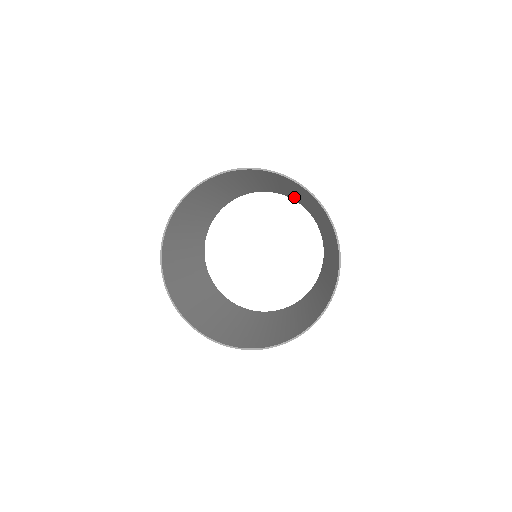
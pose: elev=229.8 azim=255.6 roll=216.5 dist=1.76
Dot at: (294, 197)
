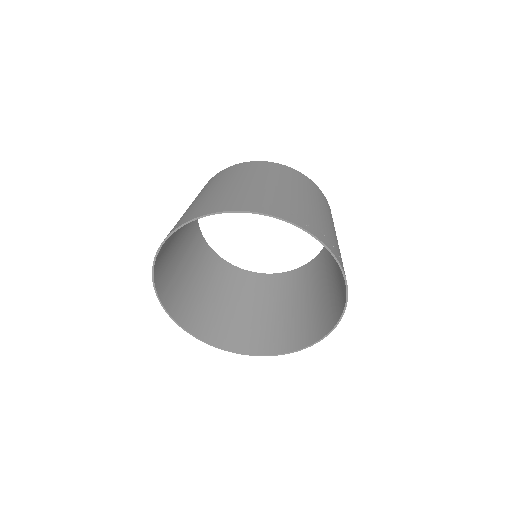
Dot at: (272, 172)
